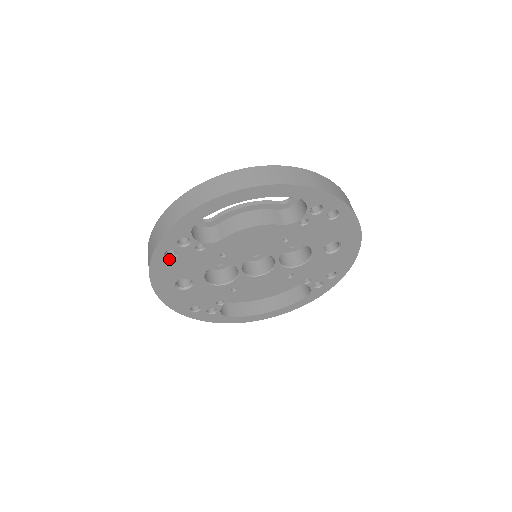
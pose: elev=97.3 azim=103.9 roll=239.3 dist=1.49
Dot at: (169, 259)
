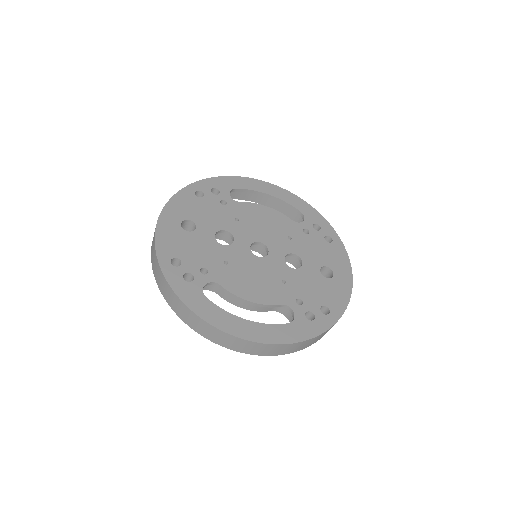
Dot at: occluded
